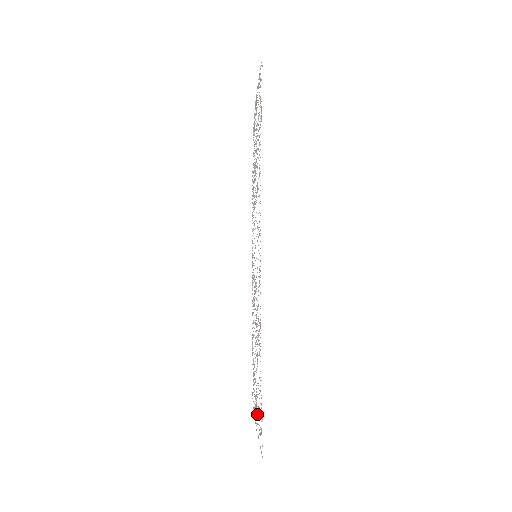
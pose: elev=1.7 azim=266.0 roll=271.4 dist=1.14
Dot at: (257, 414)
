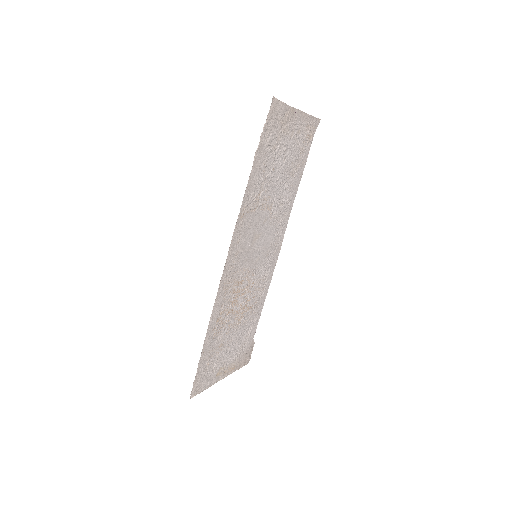
Dot at: (218, 367)
